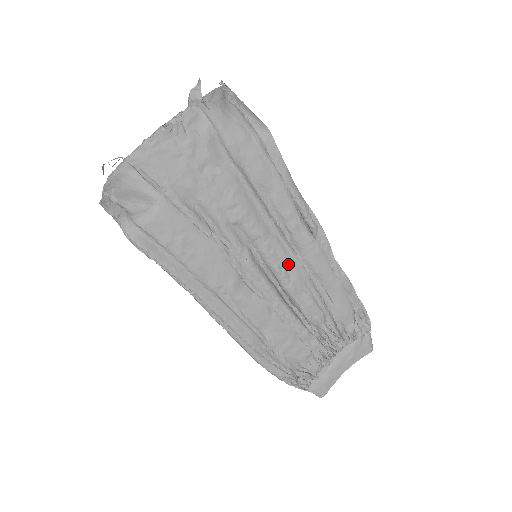
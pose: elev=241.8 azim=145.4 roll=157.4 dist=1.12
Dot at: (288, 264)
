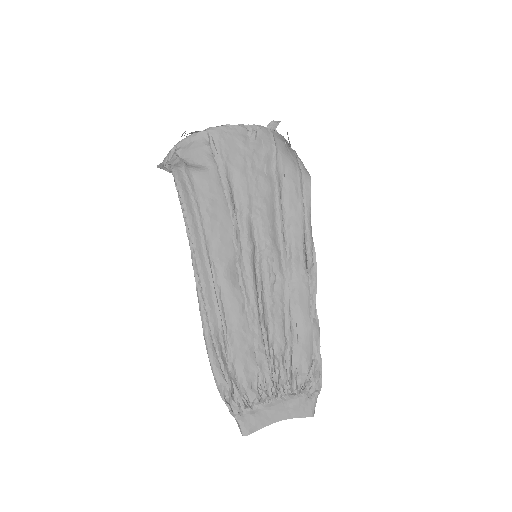
Dot at: (277, 279)
